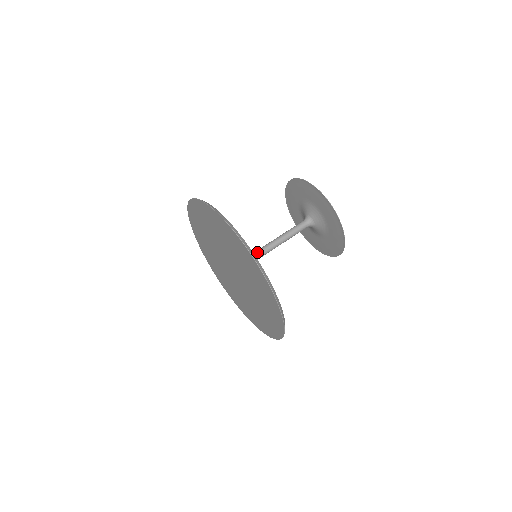
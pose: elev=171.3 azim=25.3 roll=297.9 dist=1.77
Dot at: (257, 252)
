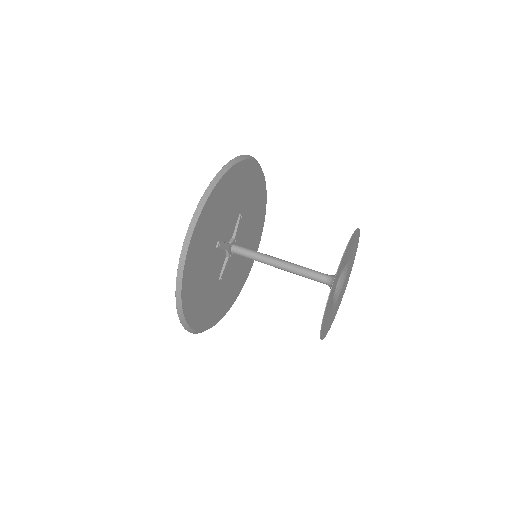
Dot at: (257, 255)
